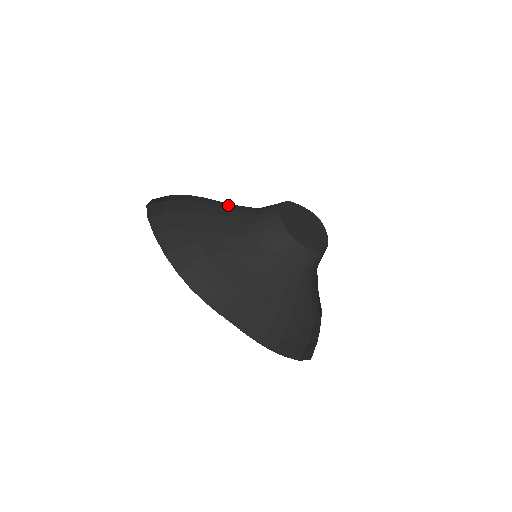
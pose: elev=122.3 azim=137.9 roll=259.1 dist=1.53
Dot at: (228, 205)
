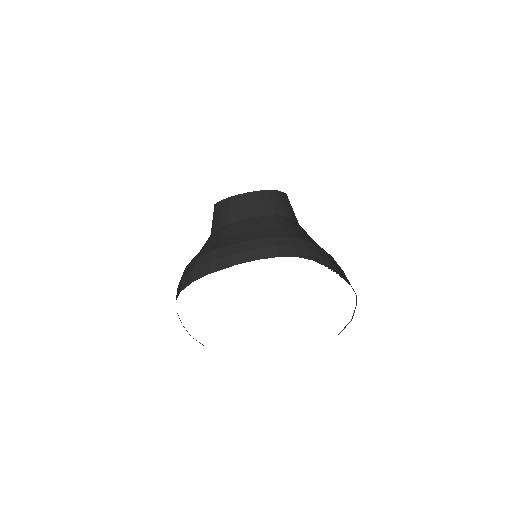
Dot at: (204, 246)
